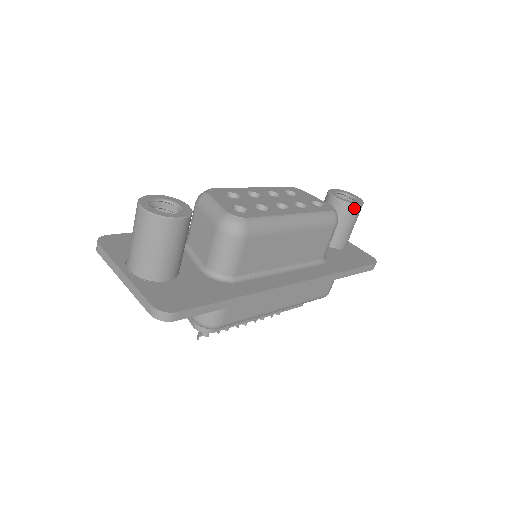
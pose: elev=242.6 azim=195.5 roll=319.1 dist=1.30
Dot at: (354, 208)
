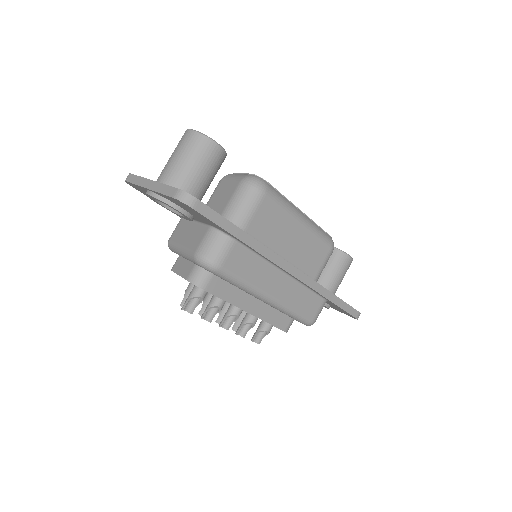
Dot at: (345, 257)
